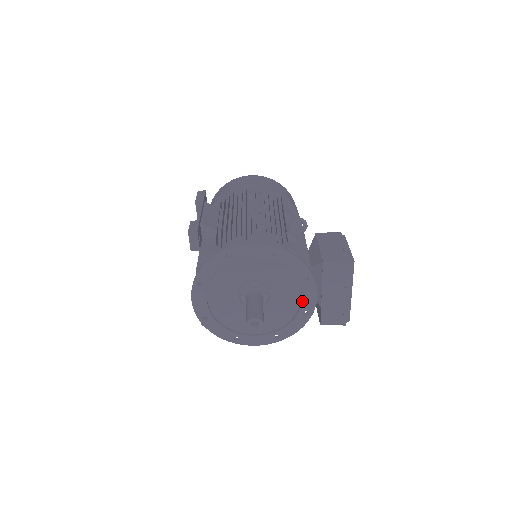
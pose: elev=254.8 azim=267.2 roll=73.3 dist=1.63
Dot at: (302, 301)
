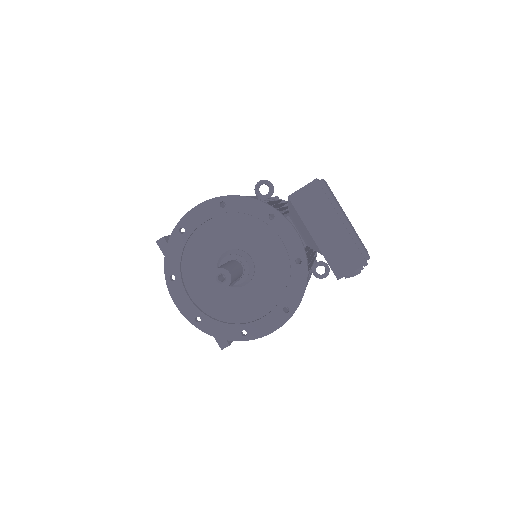
Dot at: (283, 246)
